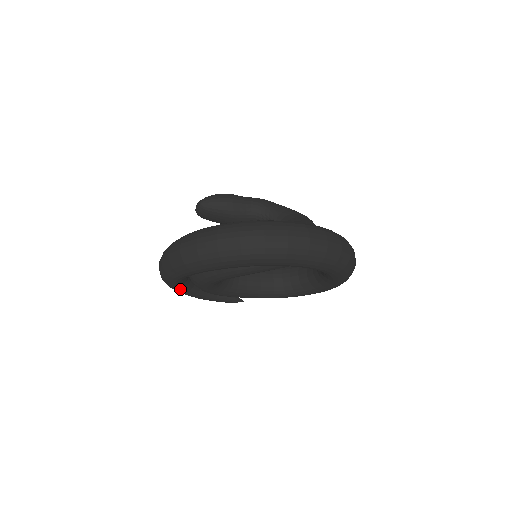
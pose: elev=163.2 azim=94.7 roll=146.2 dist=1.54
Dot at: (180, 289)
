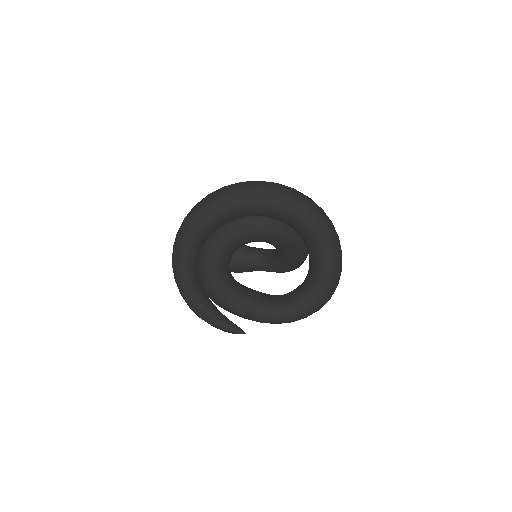
Dot at: (187, 283)
